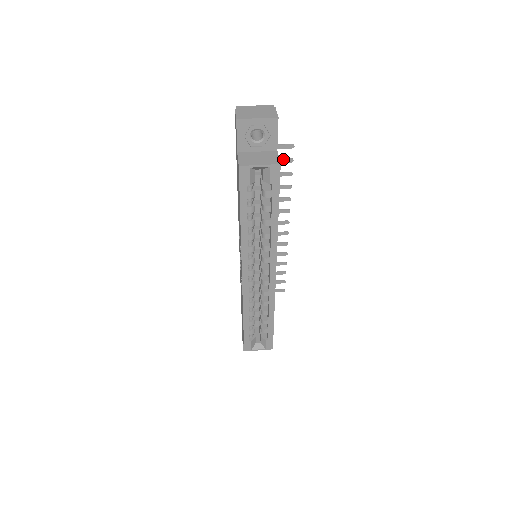
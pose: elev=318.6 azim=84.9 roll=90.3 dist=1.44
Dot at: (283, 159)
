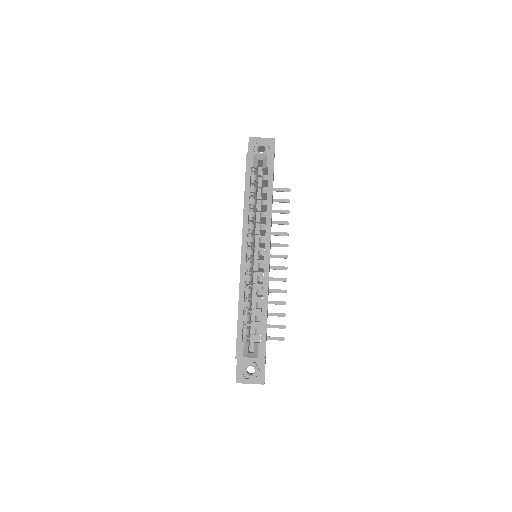
Dot at: (283, 199)
